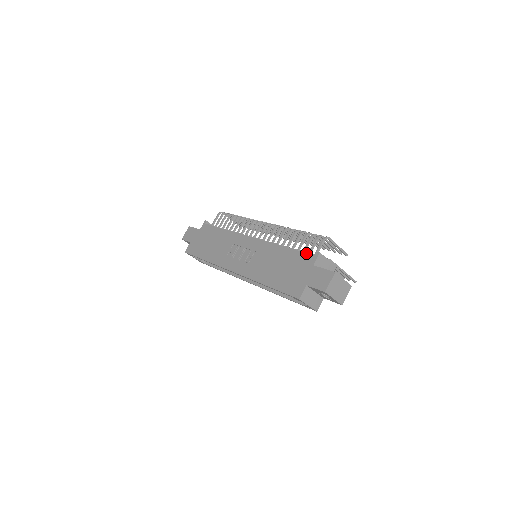
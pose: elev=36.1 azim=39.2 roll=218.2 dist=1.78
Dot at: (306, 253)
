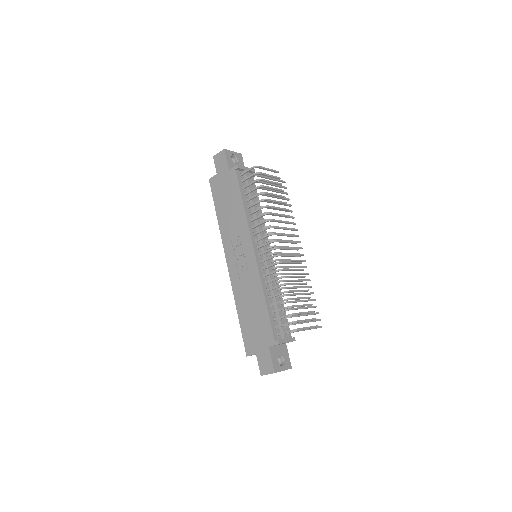
Dot at: (272, 331)
